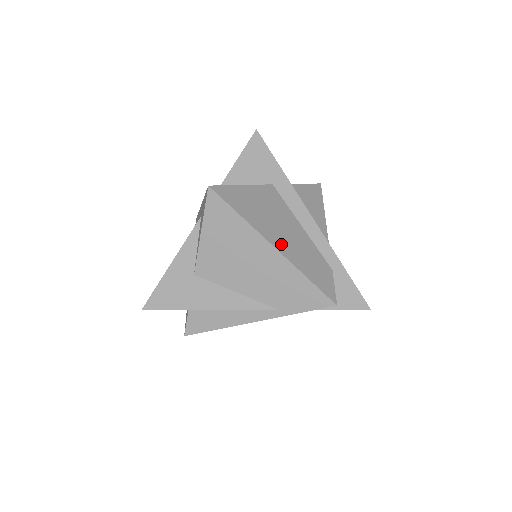
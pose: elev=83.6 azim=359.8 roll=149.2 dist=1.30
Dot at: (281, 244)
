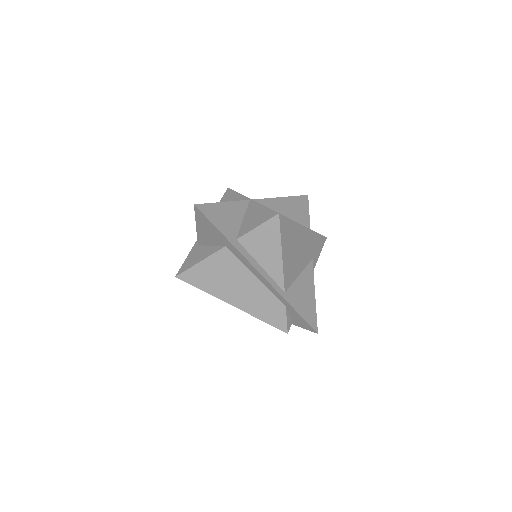
Dot at: (237, 301)
